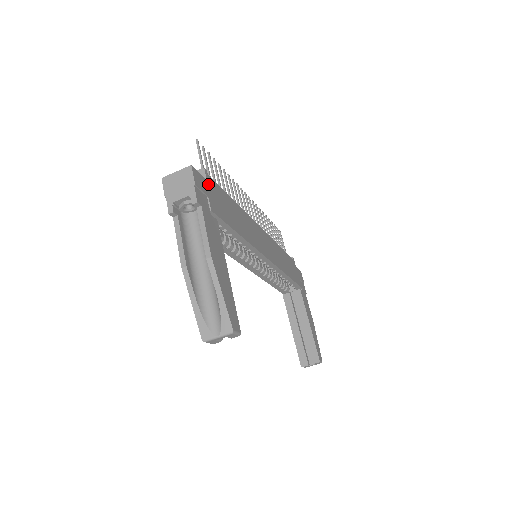
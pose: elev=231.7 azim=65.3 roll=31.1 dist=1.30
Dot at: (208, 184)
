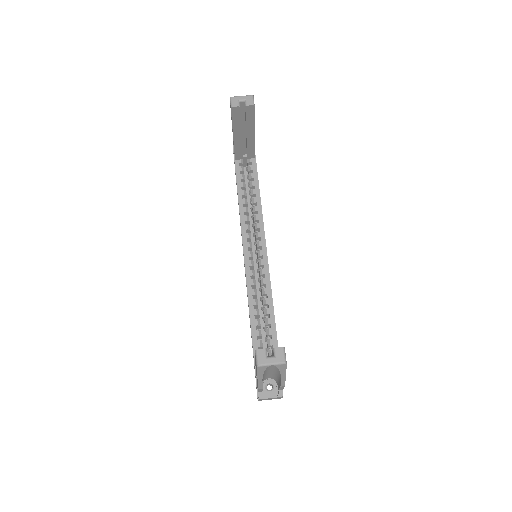
Dot at: occluded
